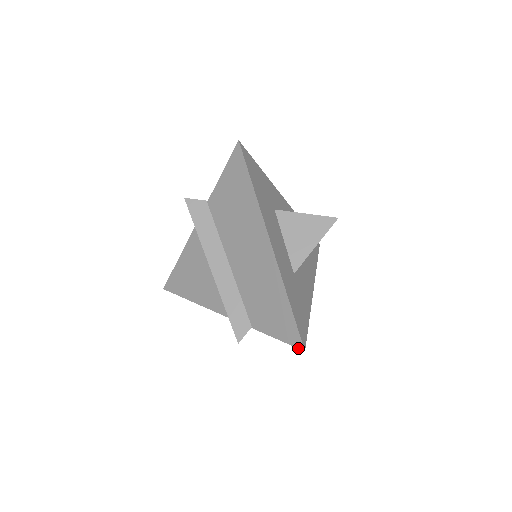
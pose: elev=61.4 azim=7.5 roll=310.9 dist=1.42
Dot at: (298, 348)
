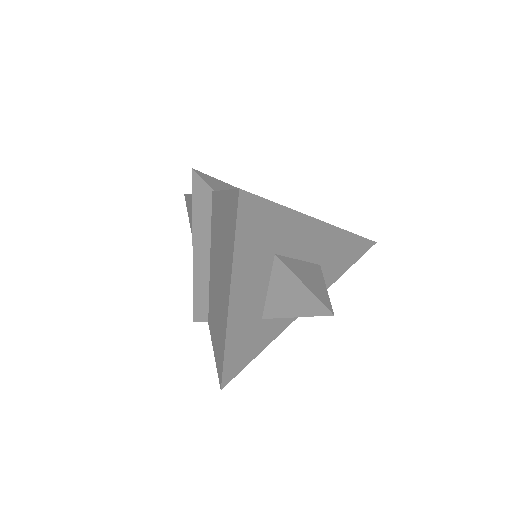
Dot at: (219, 382)
